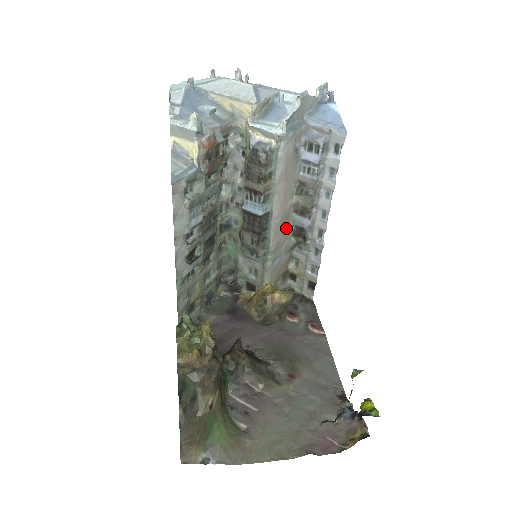
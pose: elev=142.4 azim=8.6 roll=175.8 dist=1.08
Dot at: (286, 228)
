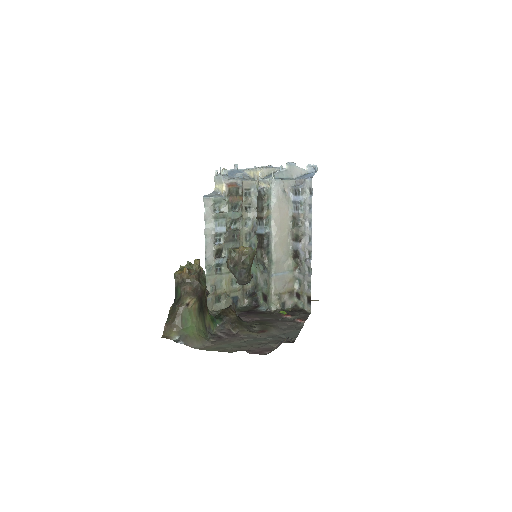
Dot at: (287, 251)
